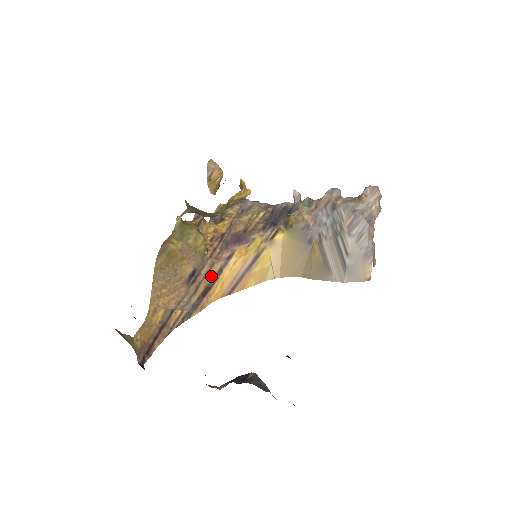
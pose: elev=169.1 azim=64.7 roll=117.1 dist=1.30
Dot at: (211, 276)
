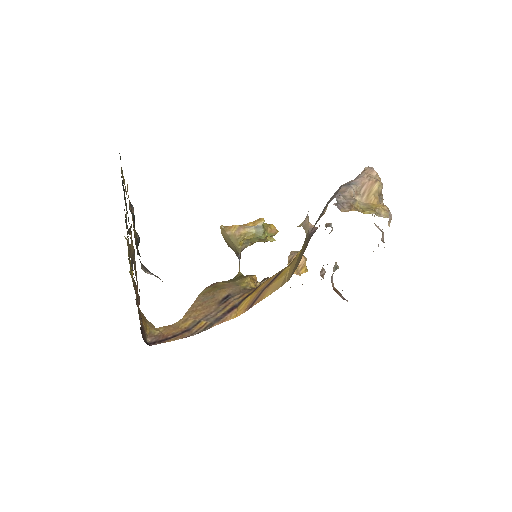
Dot at: (242, 299)
